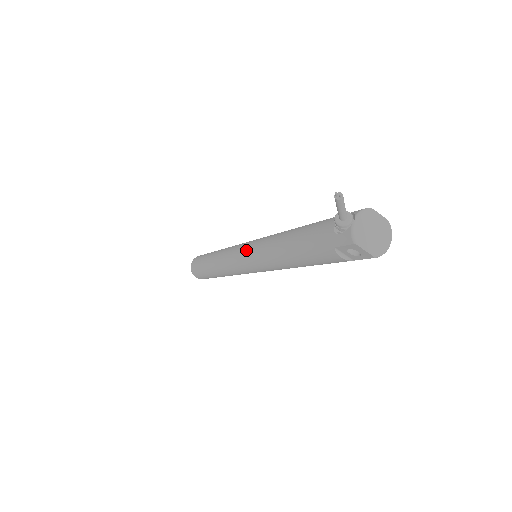
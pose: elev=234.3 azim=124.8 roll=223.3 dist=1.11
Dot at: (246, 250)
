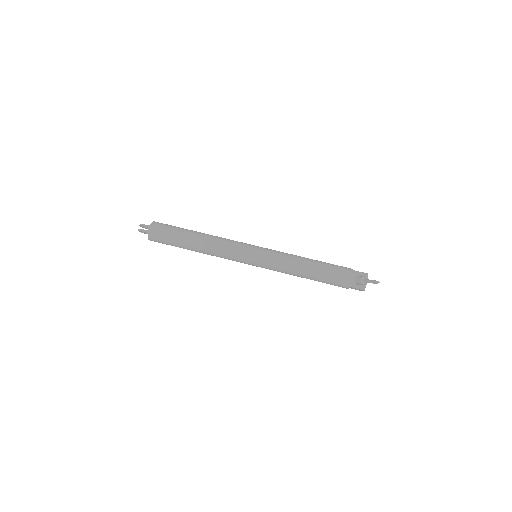
Dot at: (262, 259)
